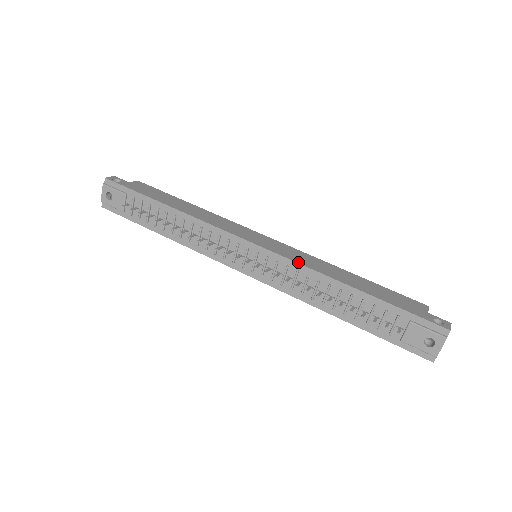
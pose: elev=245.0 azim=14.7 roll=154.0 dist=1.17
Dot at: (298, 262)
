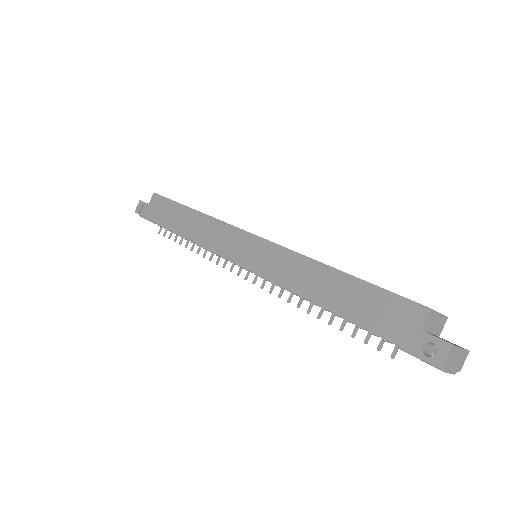
Dot at: (274, 281)
